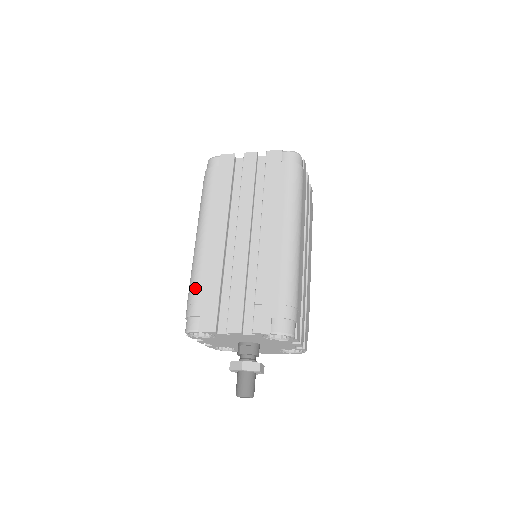
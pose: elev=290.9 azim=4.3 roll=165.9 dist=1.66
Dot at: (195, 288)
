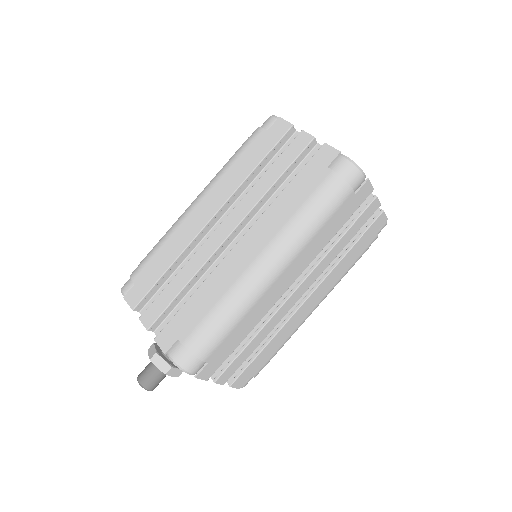
Dot at: (152, 252)
